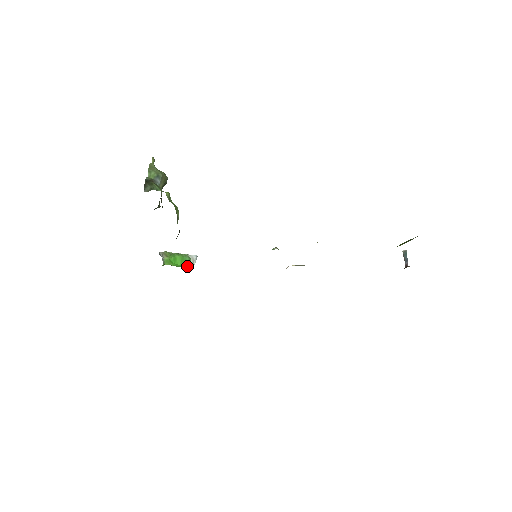
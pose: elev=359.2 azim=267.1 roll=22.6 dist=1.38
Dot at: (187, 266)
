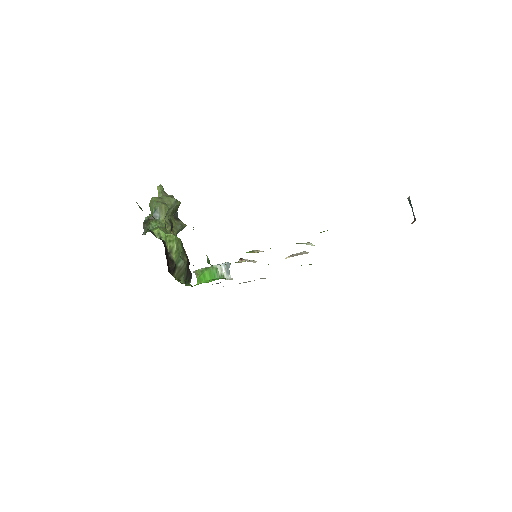
Dot at: occluded
